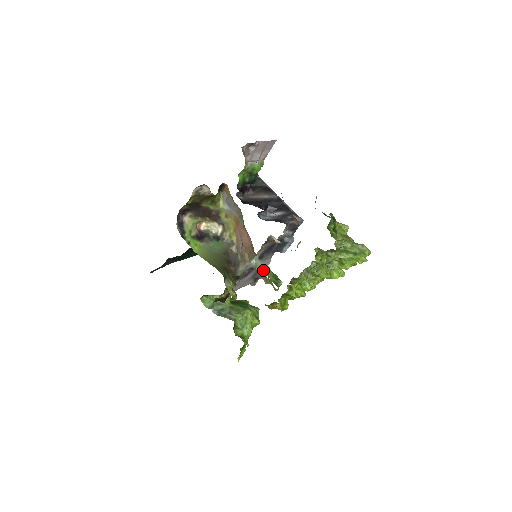
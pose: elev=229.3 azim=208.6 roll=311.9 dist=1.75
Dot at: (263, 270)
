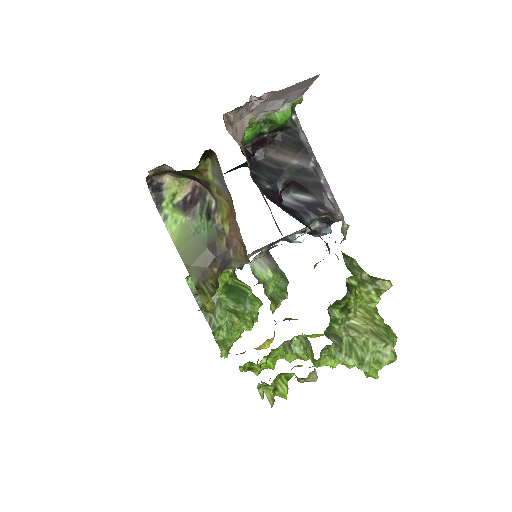
Dot at: (293, 238)
